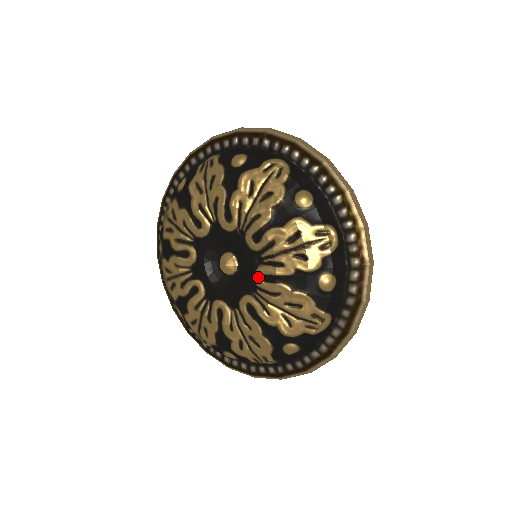
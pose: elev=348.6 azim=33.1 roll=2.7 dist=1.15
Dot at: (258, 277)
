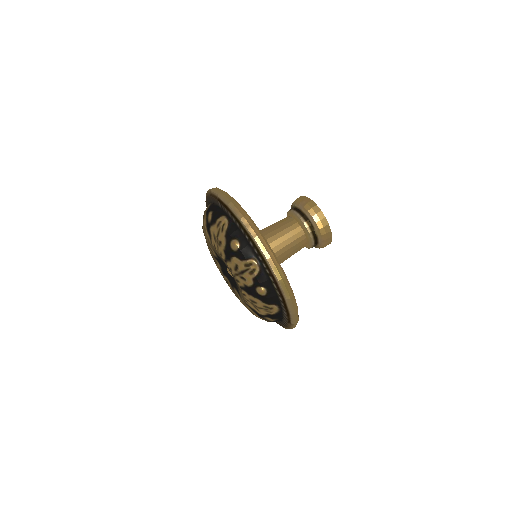
Dot at: (237, 284)
